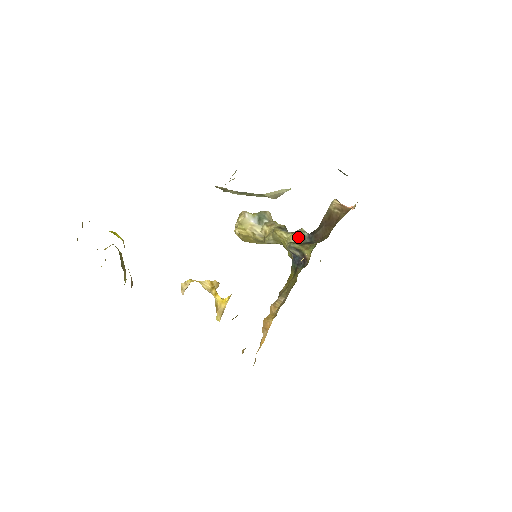
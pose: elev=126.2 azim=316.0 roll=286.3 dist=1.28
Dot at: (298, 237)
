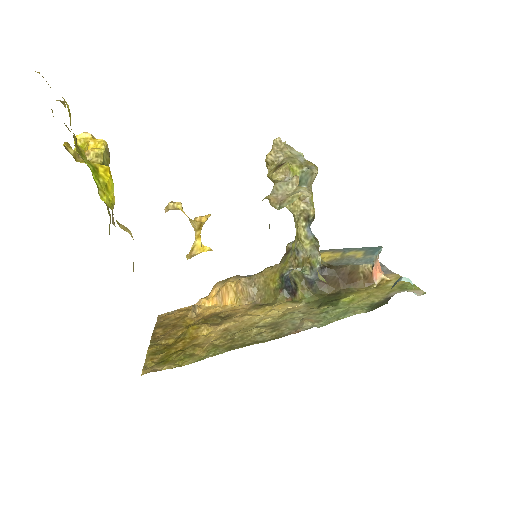
Dot at: (310, 258)
